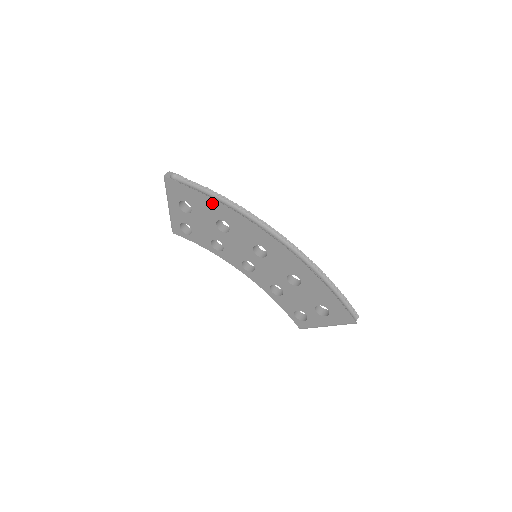
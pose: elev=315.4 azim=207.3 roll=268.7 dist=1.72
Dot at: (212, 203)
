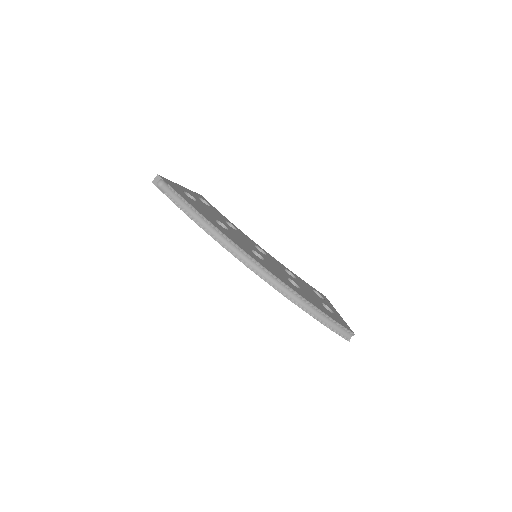
Dot at: occluded
